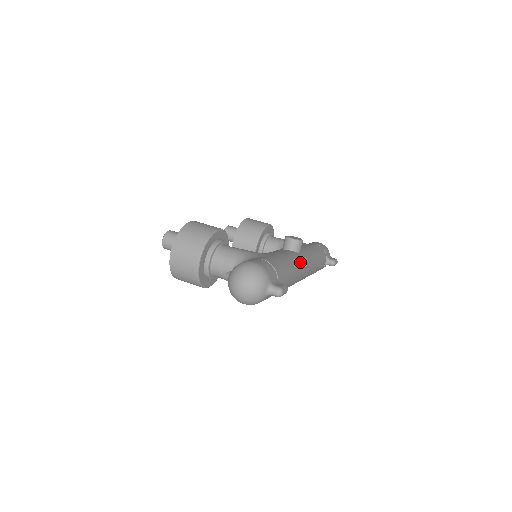
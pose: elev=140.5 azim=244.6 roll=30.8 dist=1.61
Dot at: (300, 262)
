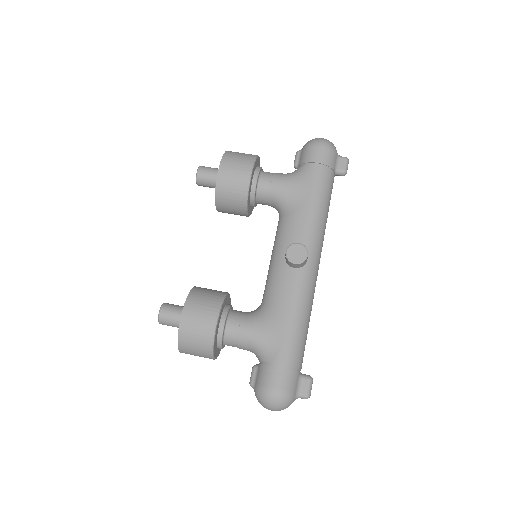
Dot at: (311, 283)
